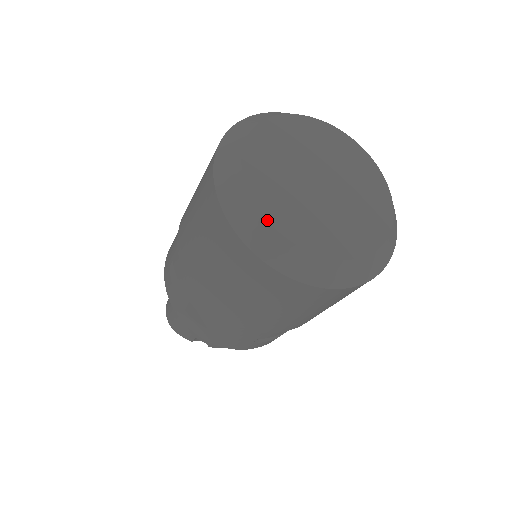
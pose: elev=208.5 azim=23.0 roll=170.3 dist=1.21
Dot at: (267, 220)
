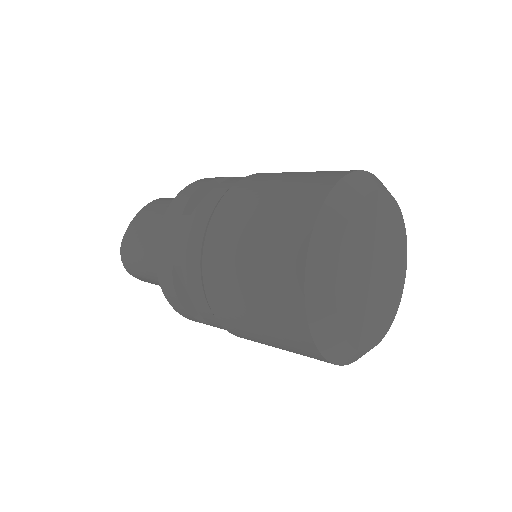
Dot at: (344, 335)
